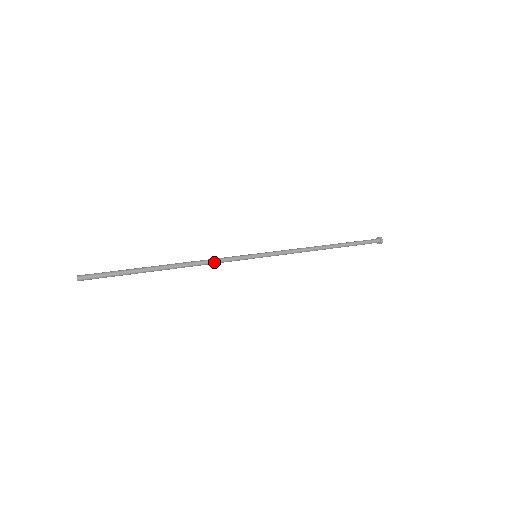
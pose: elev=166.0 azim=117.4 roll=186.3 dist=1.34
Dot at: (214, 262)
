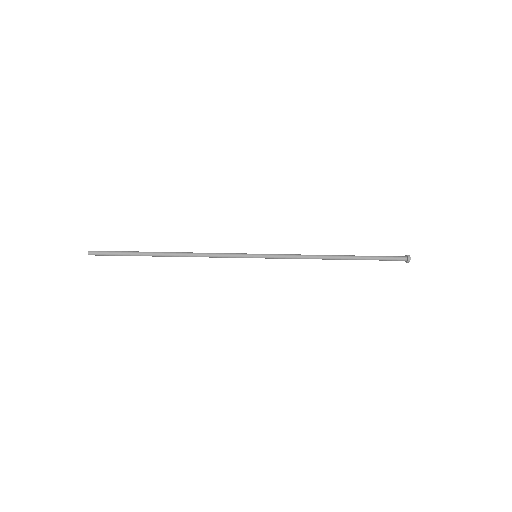
Dot at: (211, 254)
